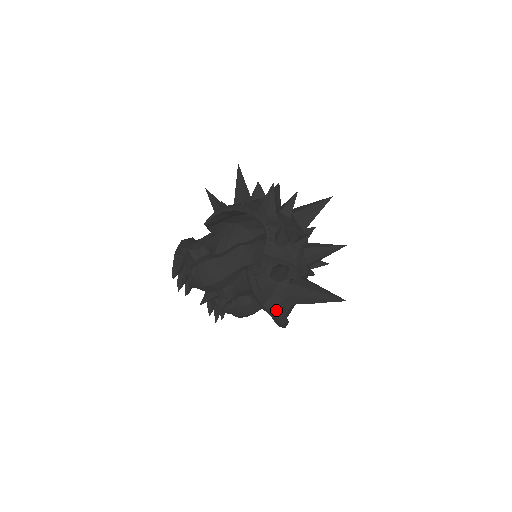
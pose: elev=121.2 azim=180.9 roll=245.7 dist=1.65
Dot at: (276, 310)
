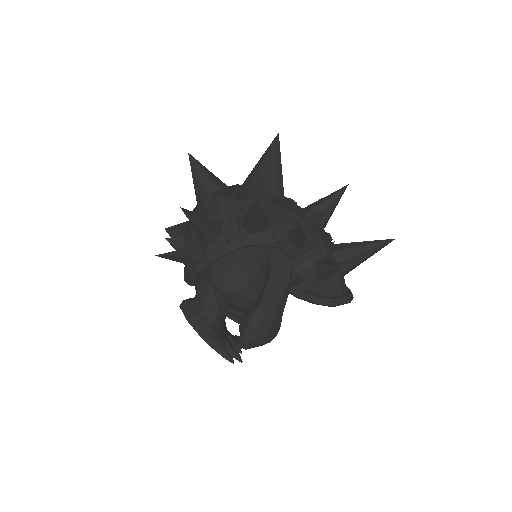
Dot at: (345, 298)
